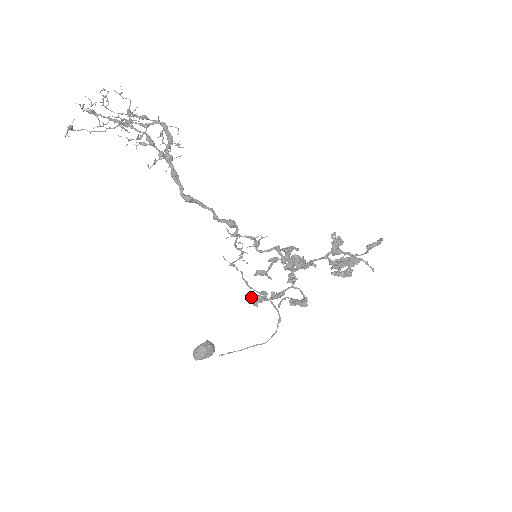
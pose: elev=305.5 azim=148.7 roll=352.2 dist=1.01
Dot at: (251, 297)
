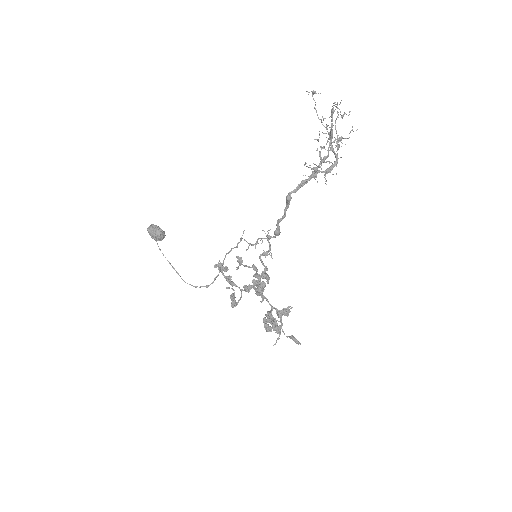
Dot at: occluded
